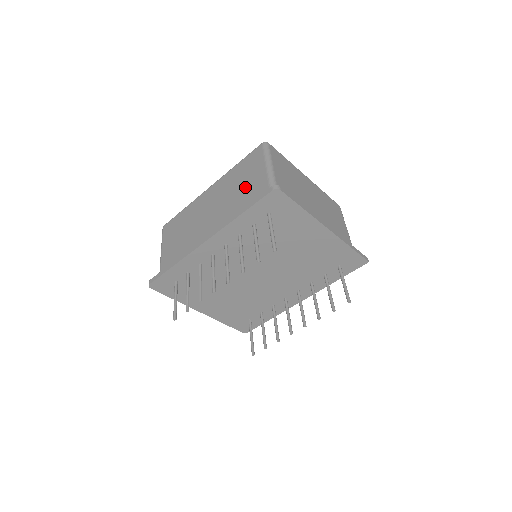
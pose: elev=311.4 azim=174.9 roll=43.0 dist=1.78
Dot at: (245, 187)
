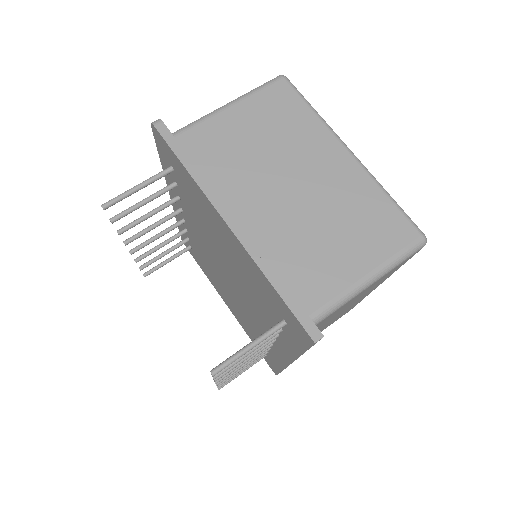
Dot at: occluded
